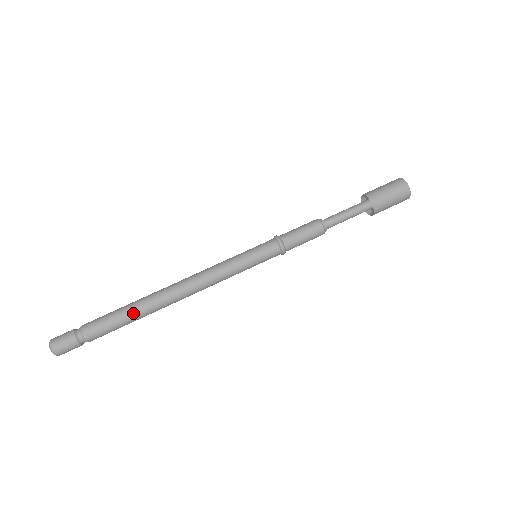
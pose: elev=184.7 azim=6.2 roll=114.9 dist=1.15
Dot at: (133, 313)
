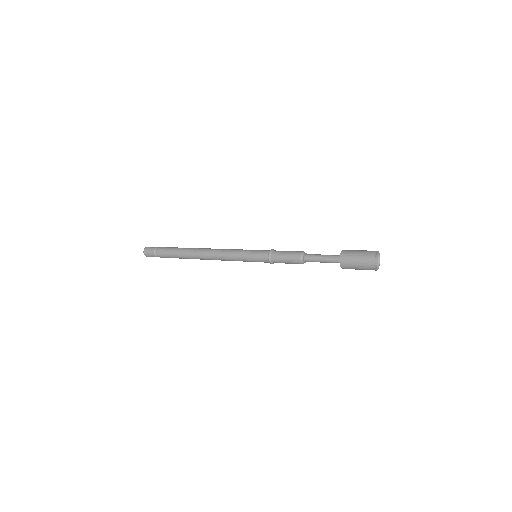
Dot at: (182, 257)
